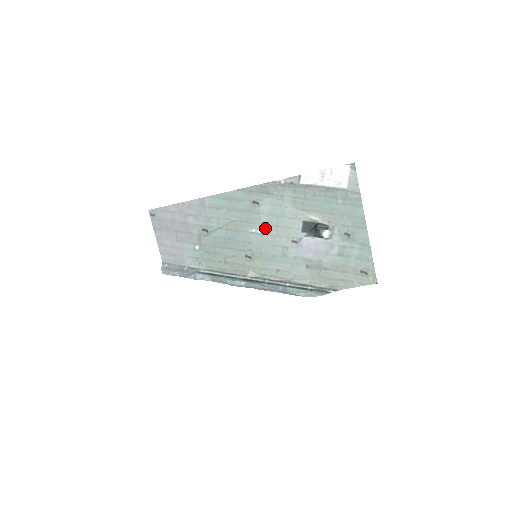
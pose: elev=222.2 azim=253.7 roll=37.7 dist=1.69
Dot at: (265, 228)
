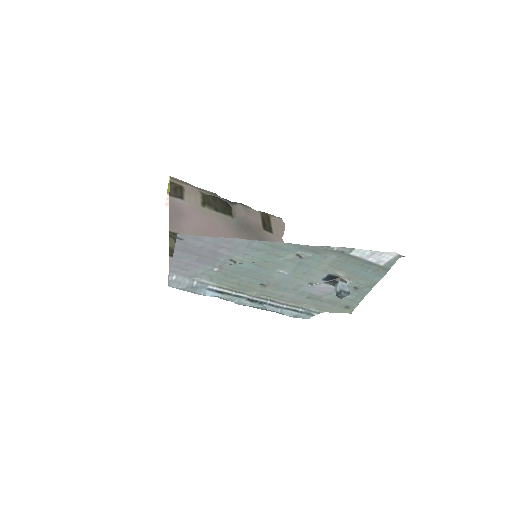
Dot at: (293, 272)
